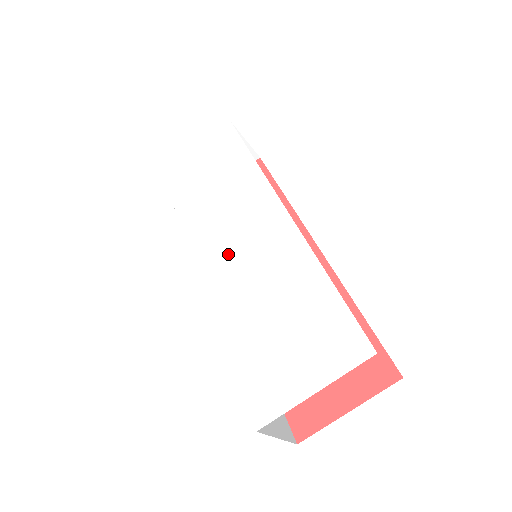
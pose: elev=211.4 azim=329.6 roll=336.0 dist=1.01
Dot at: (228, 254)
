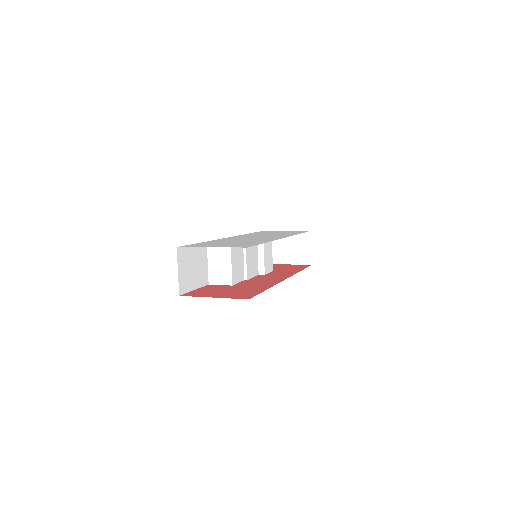
Dot at: (246, 237)
